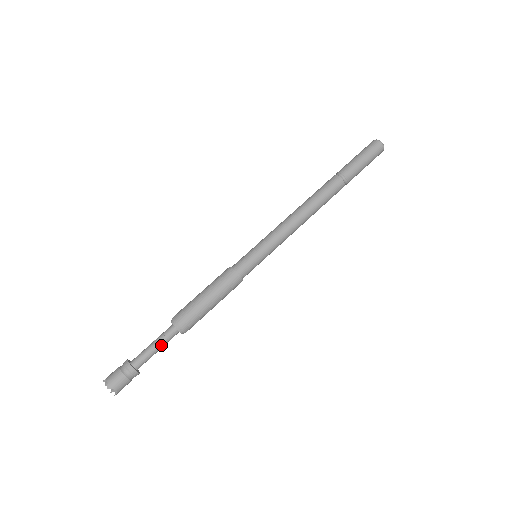
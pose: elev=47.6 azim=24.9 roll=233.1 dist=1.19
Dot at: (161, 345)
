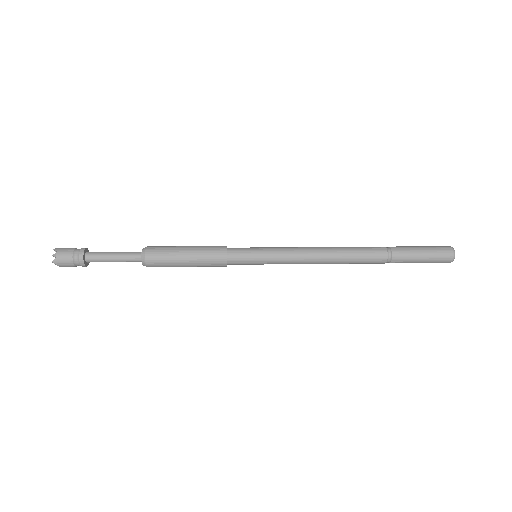
Dot at: (120, 255)
